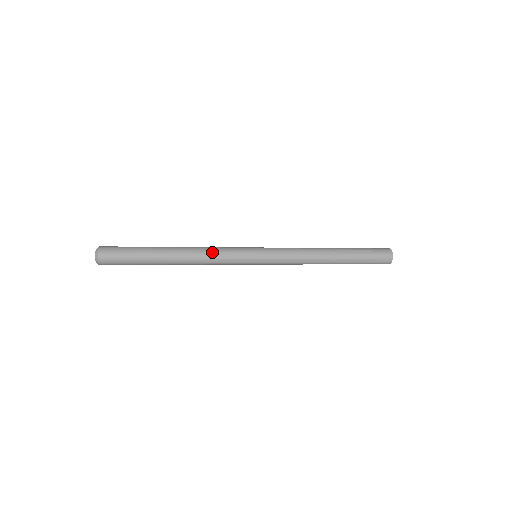
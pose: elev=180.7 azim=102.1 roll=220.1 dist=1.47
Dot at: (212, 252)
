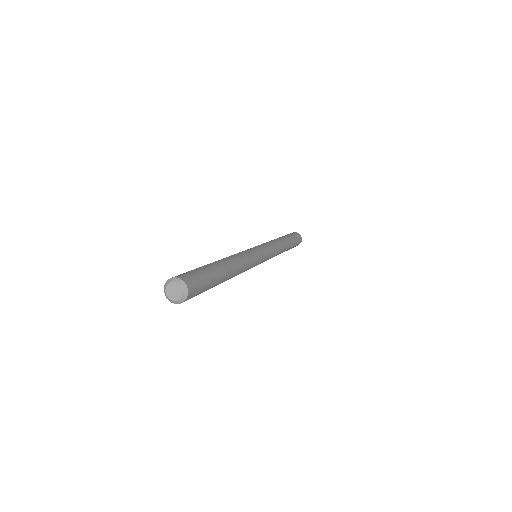
Dot at: (248, 265)
